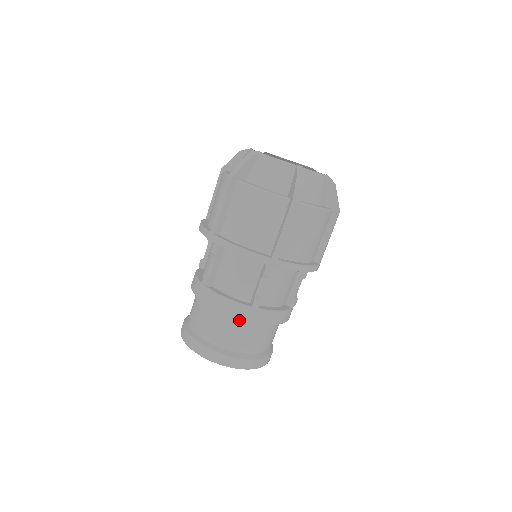
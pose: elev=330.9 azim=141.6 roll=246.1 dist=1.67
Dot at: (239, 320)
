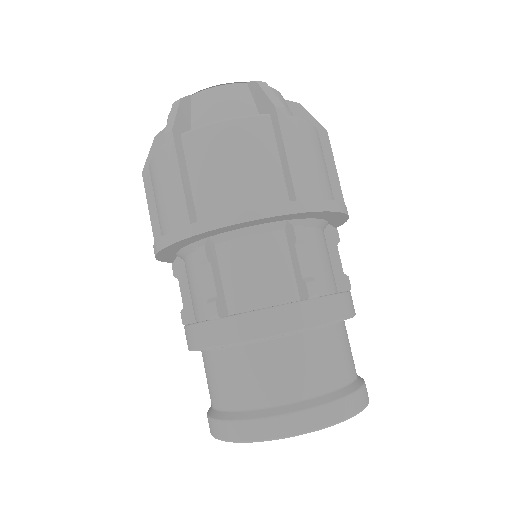
Dot at: (300, 337)
